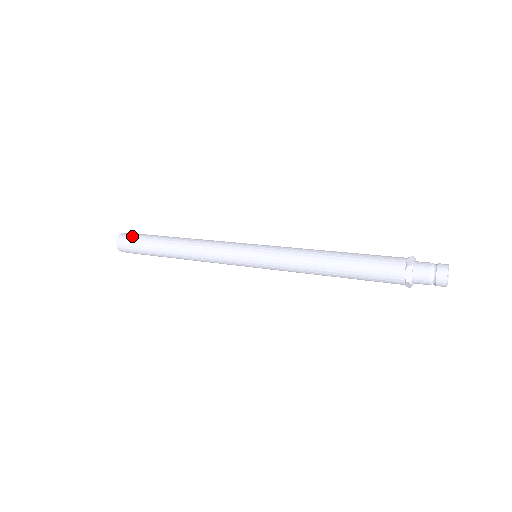
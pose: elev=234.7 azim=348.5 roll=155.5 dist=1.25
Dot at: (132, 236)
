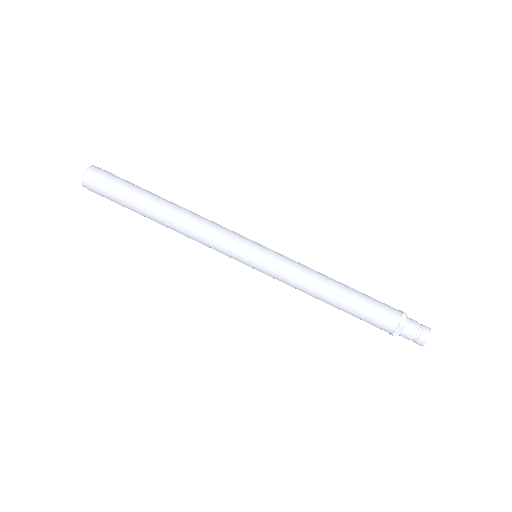
Dot at: (106, 180)
